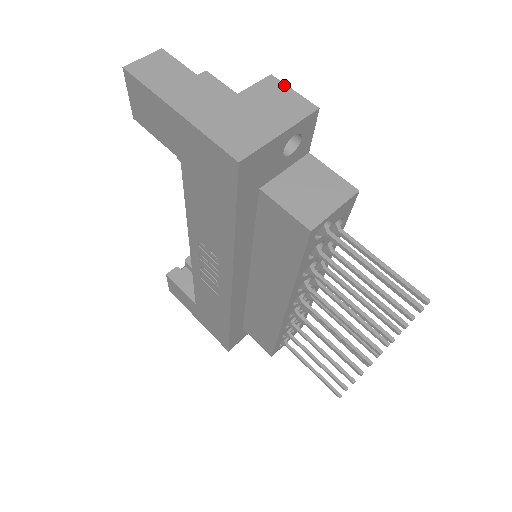
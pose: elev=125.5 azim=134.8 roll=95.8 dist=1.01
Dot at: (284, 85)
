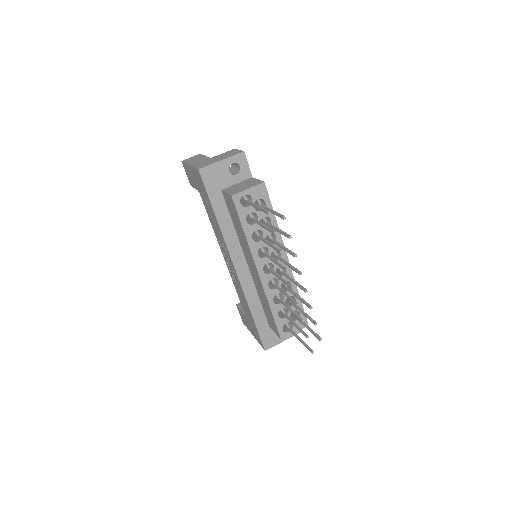
Dot at: (236, 150)
